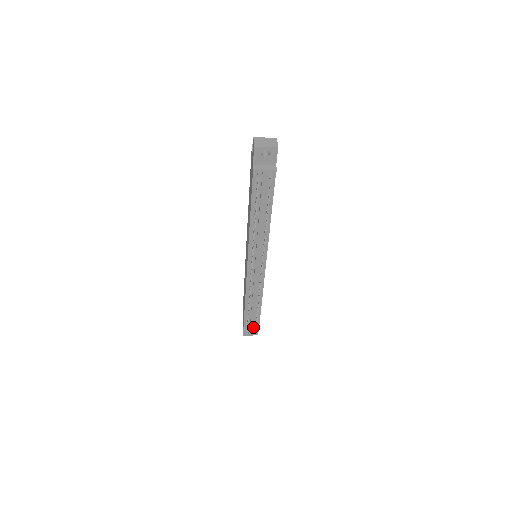
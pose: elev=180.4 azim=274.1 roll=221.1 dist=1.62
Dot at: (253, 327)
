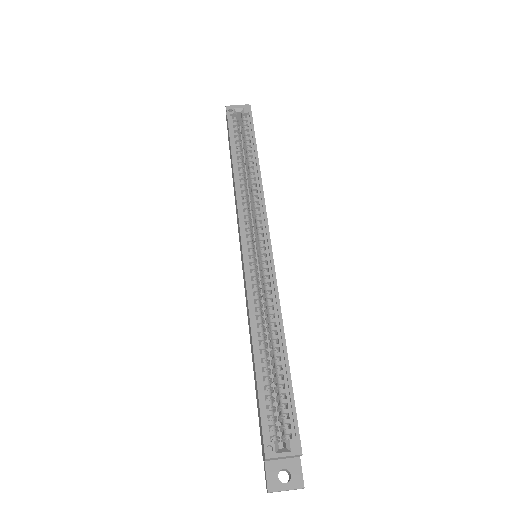
Dot at: occluded
